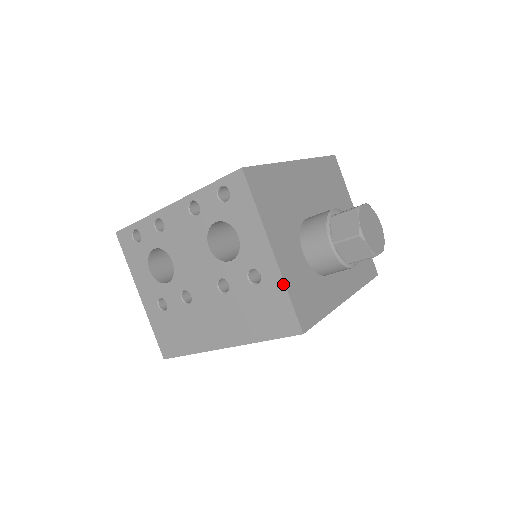
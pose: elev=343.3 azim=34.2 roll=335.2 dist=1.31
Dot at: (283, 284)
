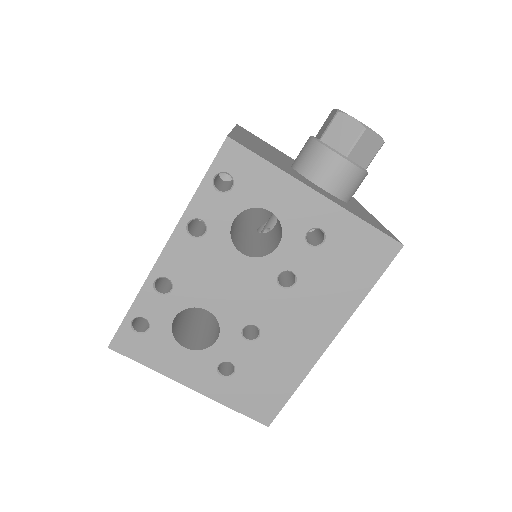
Dot at: (352, 216)
